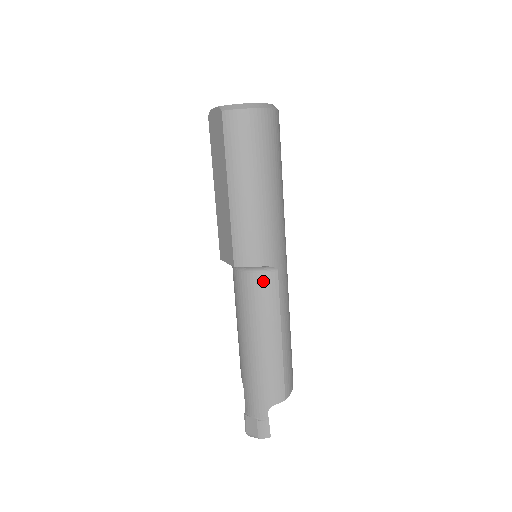
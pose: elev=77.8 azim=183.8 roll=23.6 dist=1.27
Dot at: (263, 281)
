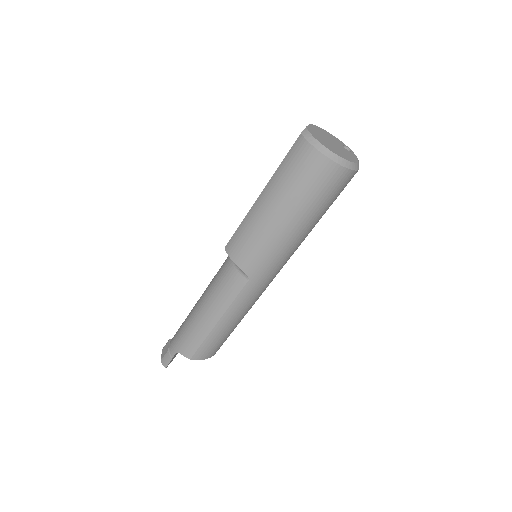
Dot at: (234, 276)
